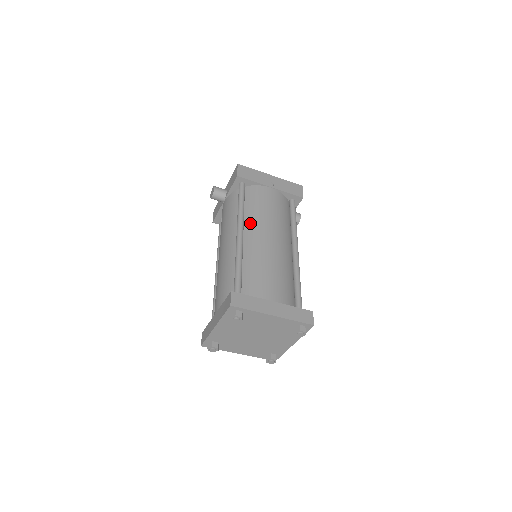
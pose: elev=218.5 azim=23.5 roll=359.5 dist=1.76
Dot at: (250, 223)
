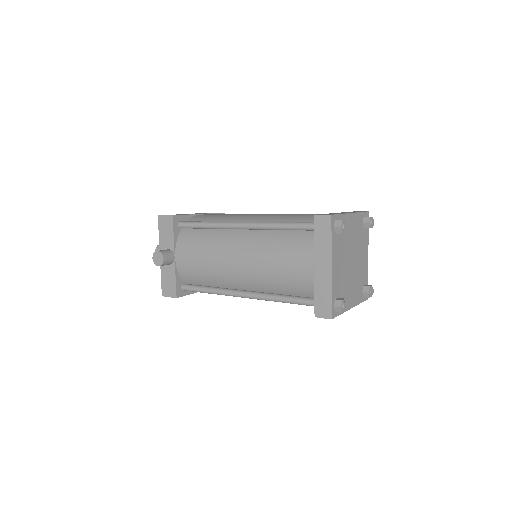
Dot at: occluded
